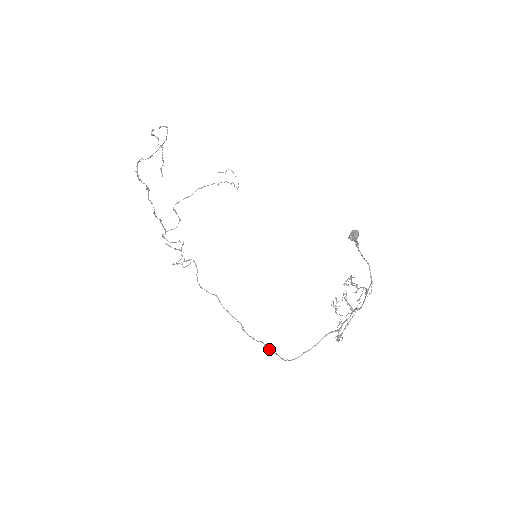
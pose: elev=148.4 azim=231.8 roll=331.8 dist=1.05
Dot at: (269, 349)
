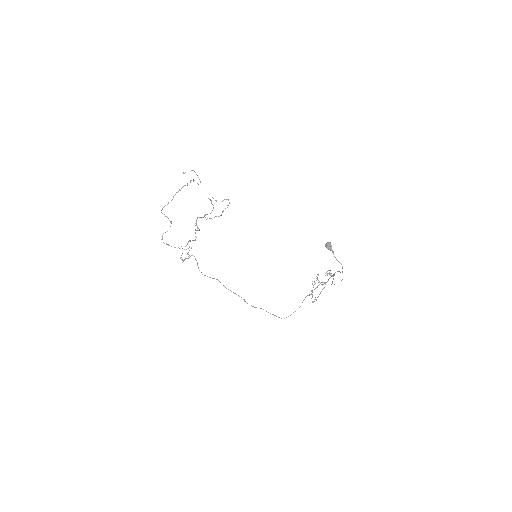
Dot at: occluded
